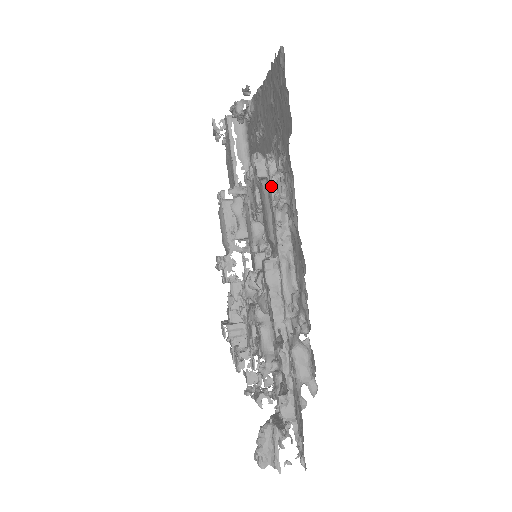
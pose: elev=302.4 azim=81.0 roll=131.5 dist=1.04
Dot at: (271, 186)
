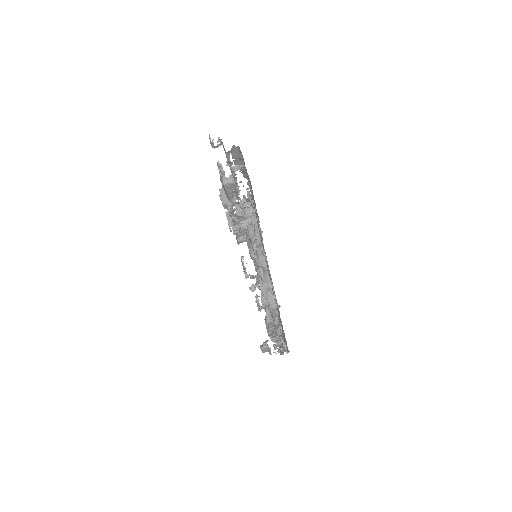
Dot at: (271, 312)
